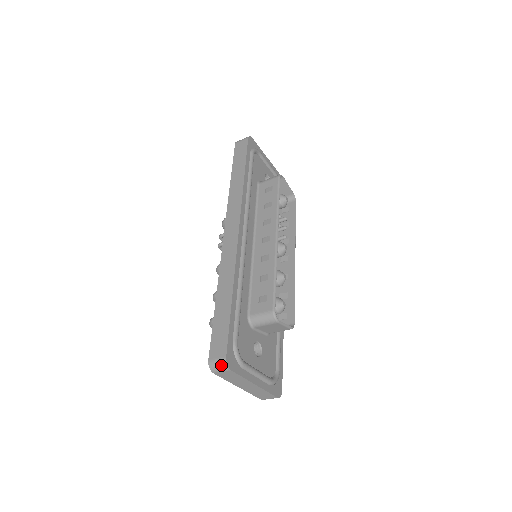
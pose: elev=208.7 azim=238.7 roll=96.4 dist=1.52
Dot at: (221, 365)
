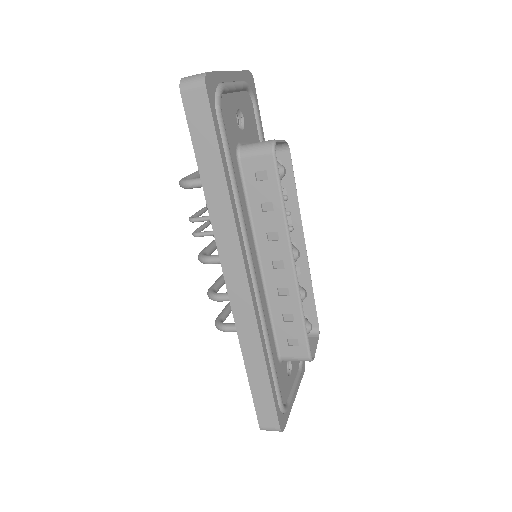
Dot at: occluded
